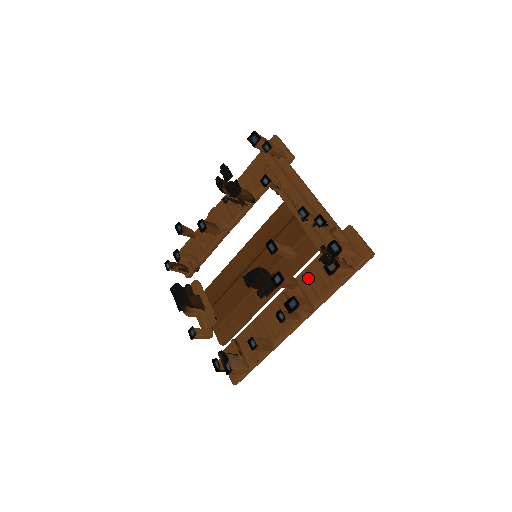
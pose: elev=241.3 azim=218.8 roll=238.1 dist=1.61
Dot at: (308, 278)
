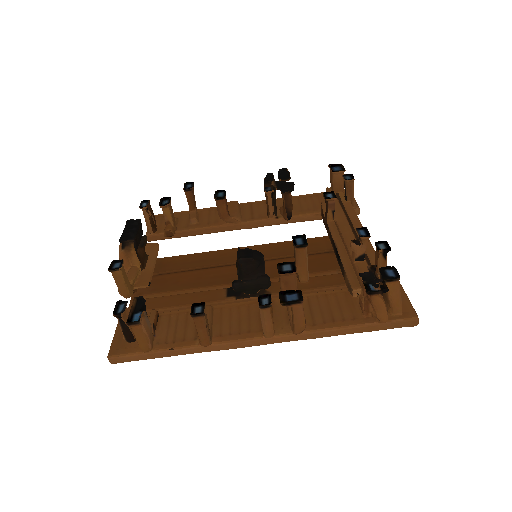
Dot at: (313, 302)
